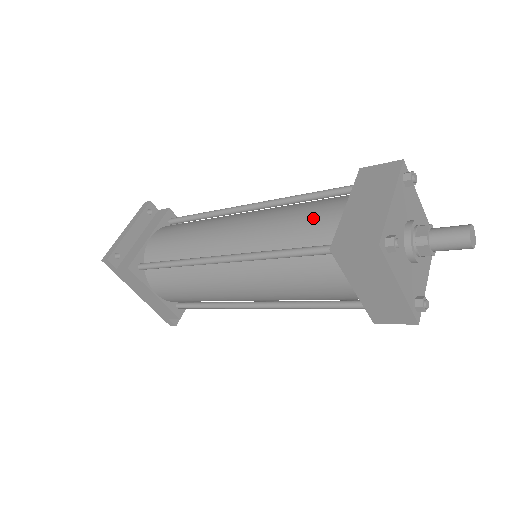
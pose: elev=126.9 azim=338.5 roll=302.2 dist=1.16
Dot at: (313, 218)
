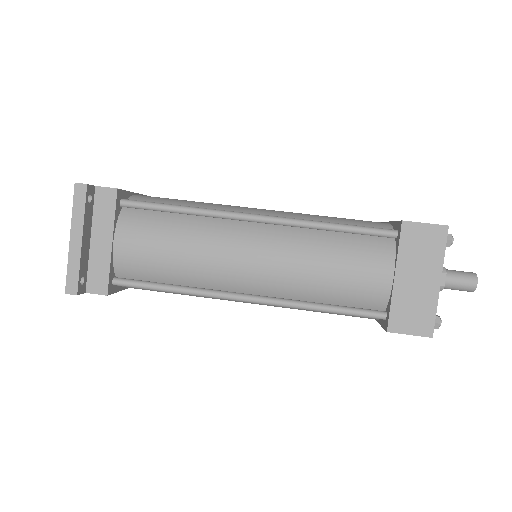
Dot at: (359, 280)
